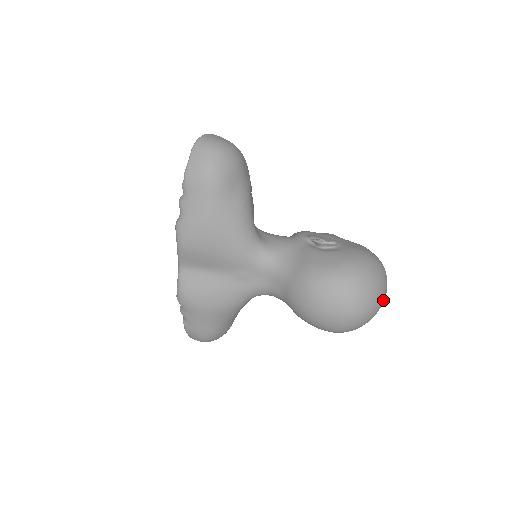
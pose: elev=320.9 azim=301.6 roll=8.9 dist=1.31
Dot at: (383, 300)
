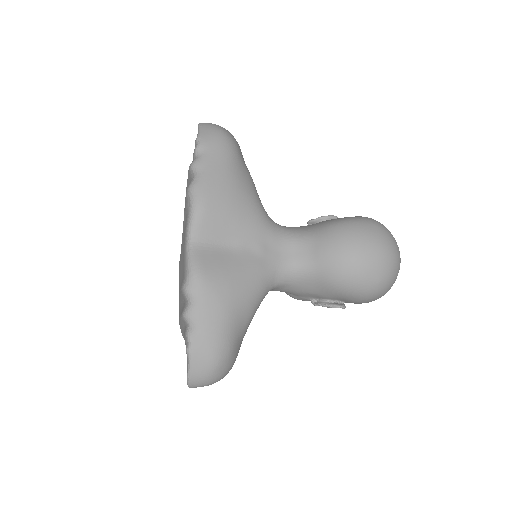
Dot at: occluded
